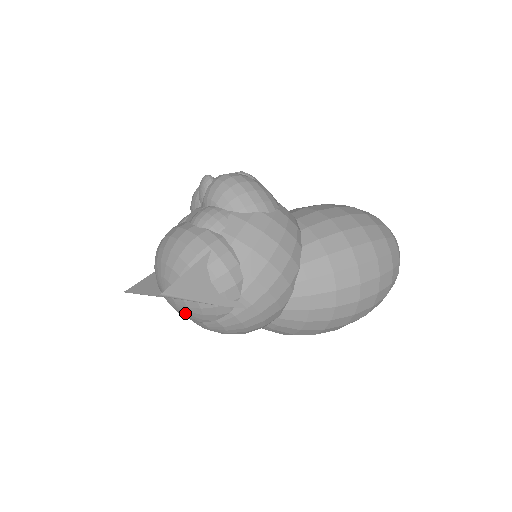
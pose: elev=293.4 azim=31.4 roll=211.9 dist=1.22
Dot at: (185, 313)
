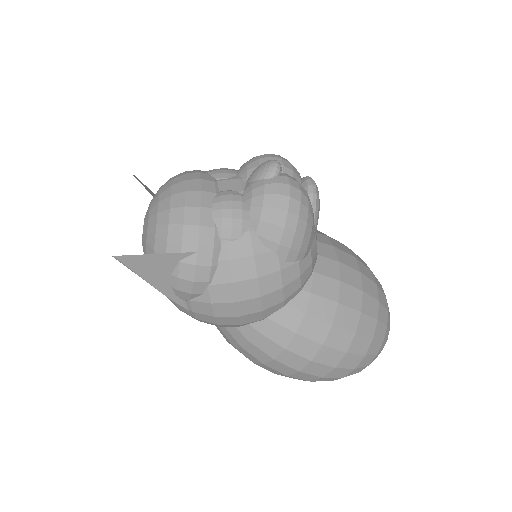
Dot at: occluded
